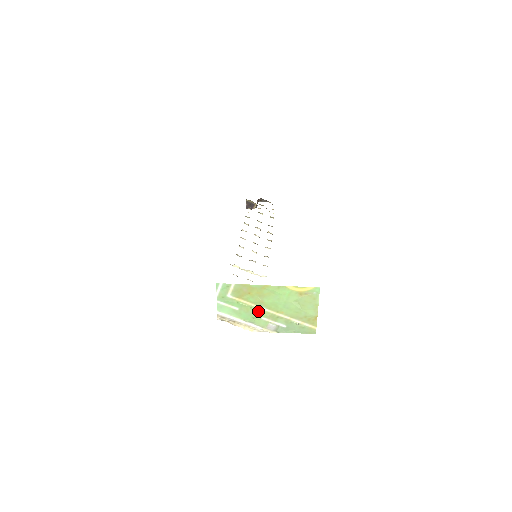
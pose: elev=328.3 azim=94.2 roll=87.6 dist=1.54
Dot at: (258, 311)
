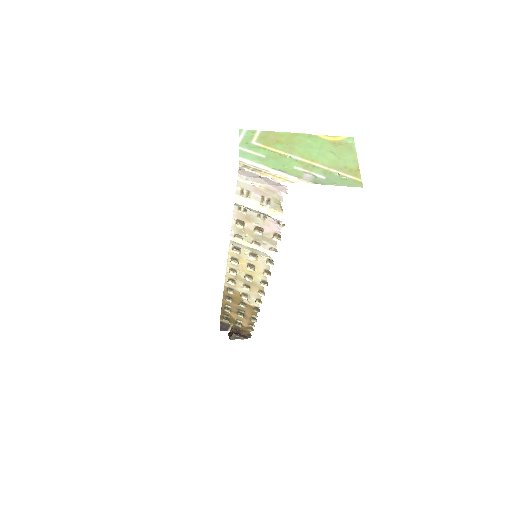
Dot at: (289, 159)
